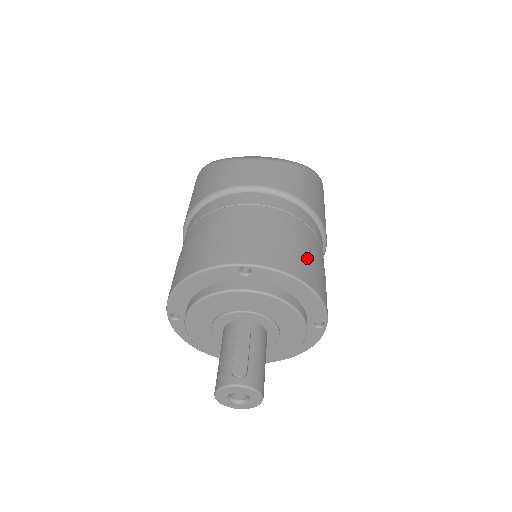
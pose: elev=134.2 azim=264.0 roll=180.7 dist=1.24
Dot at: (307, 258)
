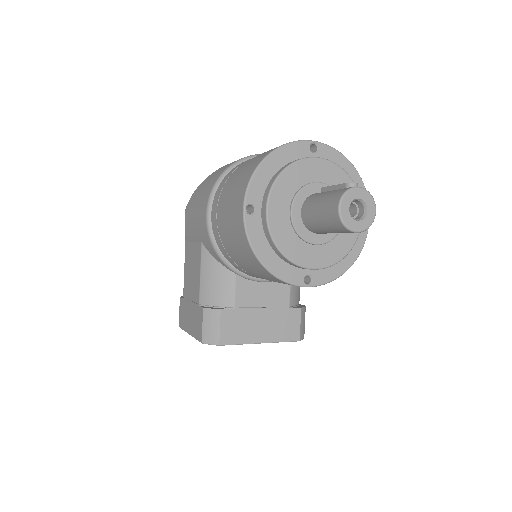
Dot at: occluded
